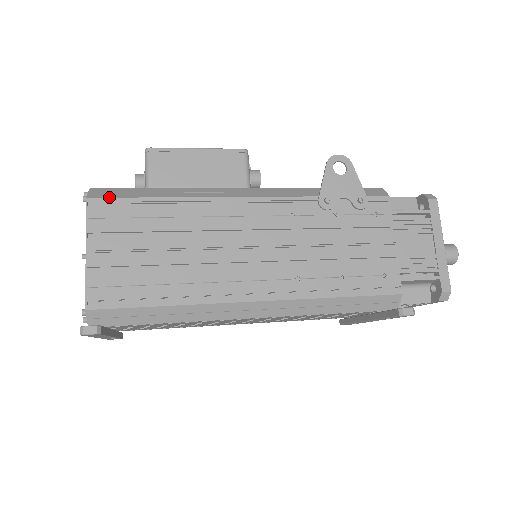
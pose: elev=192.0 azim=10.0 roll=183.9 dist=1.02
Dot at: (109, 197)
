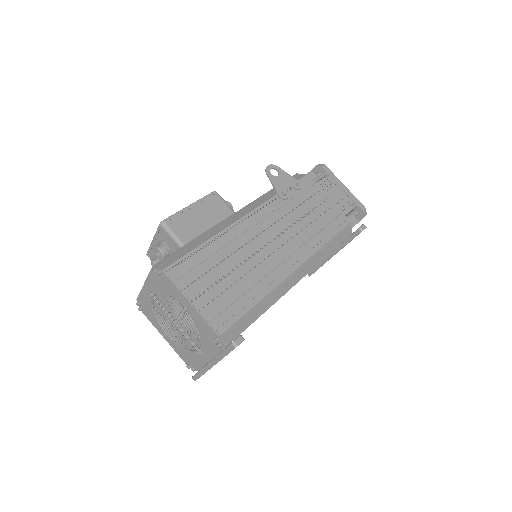
Dot at: (174, 261)
